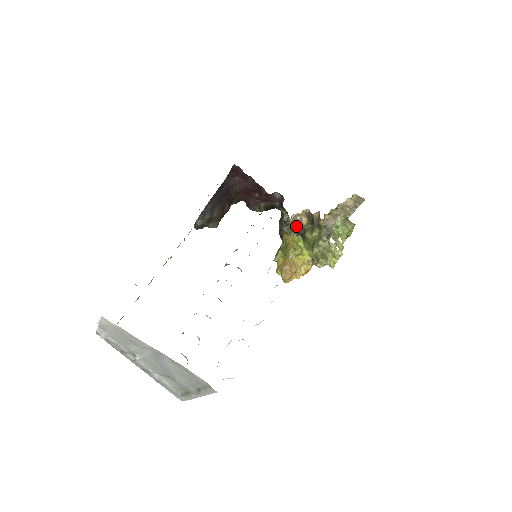
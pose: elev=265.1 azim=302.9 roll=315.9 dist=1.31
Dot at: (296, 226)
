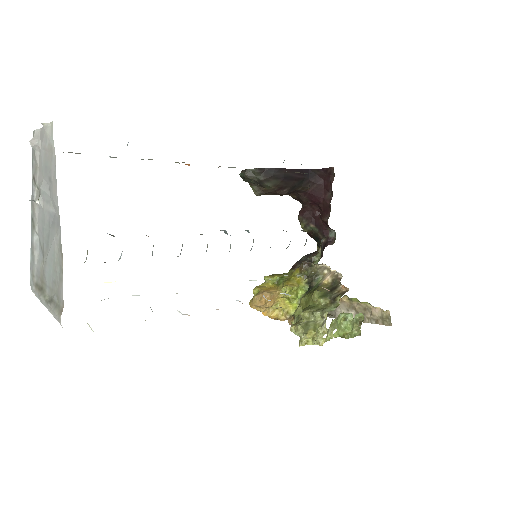
Dot at: (315, 275)
